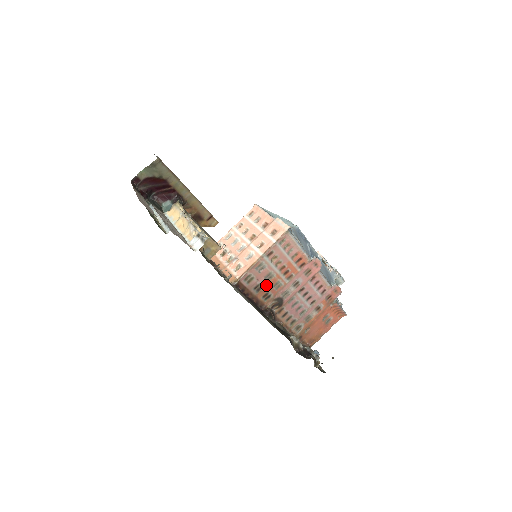
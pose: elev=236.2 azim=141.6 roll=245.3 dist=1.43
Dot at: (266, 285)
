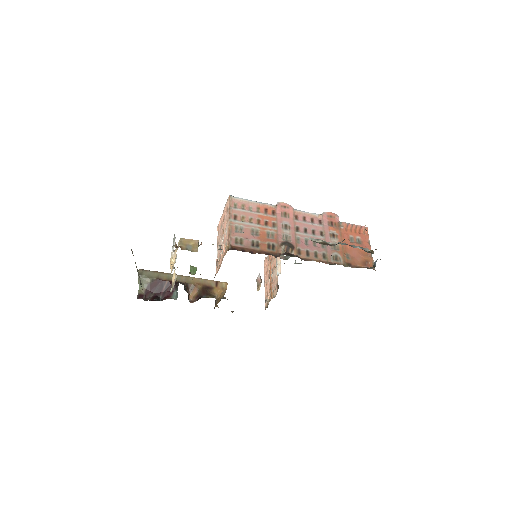
Dot at: (260, 239)
